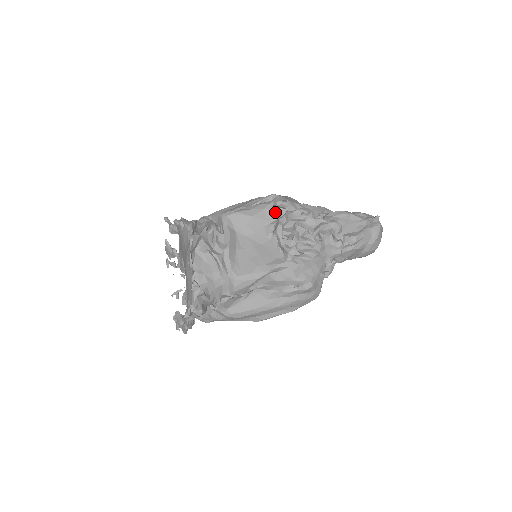
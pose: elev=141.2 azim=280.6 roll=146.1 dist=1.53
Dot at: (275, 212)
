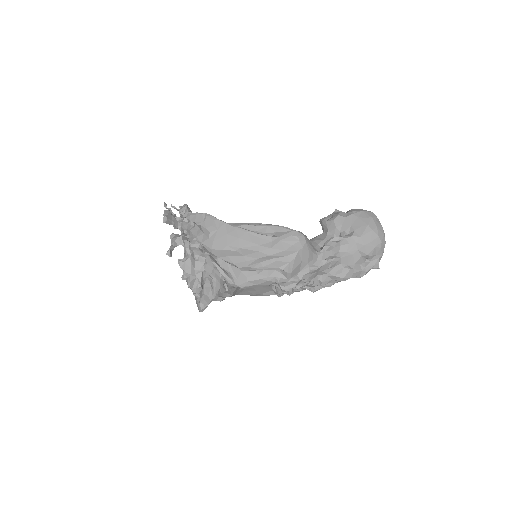
Dot at: occluded
